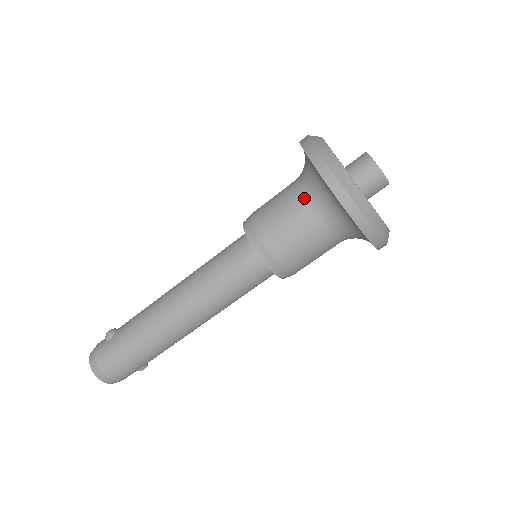
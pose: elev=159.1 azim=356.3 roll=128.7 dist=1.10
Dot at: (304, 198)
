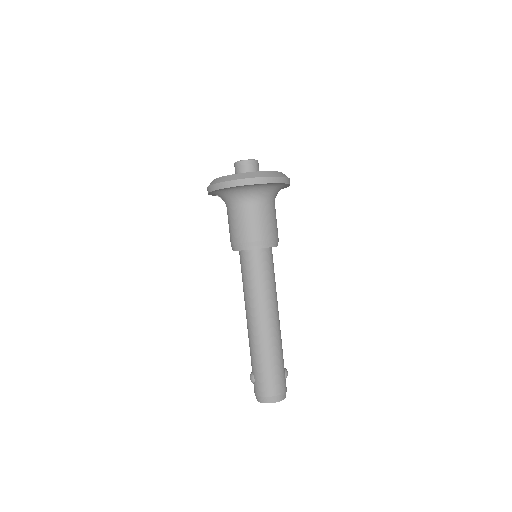
Dot at: (236, 206)
